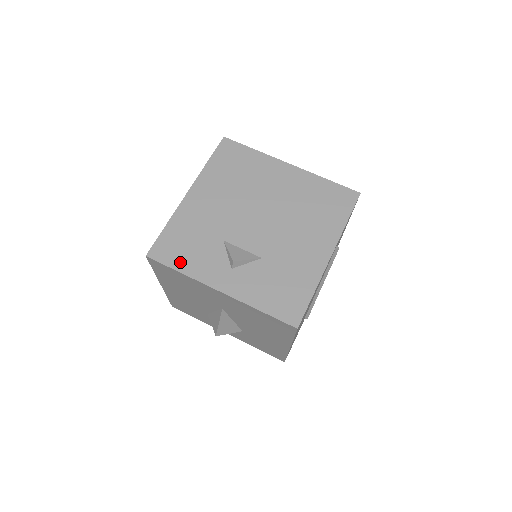
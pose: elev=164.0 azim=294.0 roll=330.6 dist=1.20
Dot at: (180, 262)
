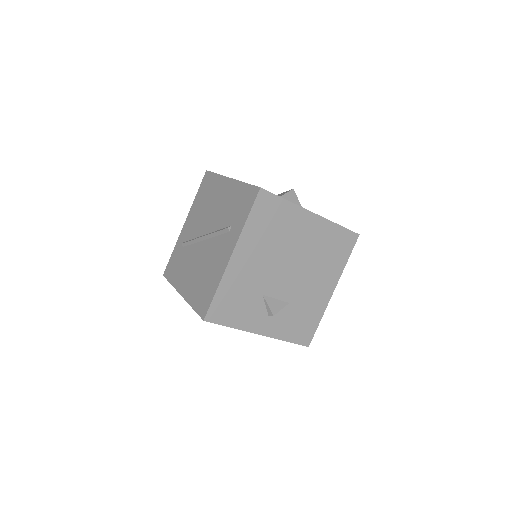
Dot at: (231, 320)
